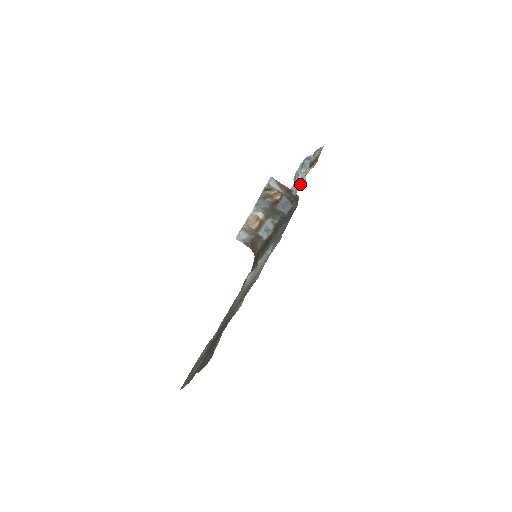
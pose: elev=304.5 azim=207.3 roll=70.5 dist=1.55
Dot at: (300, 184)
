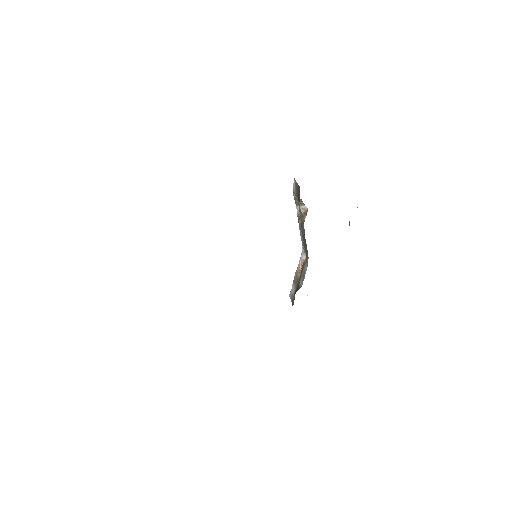
Dot at: occluded
